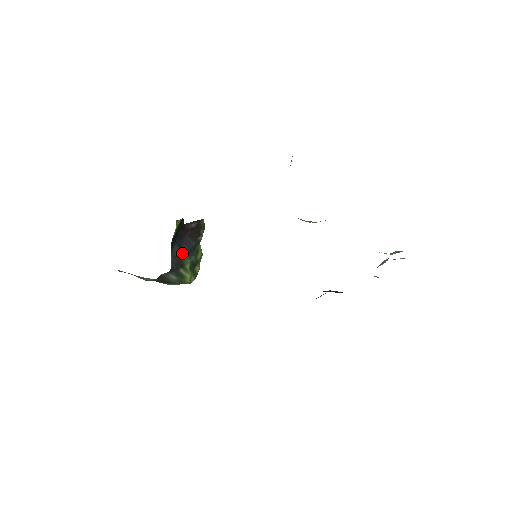
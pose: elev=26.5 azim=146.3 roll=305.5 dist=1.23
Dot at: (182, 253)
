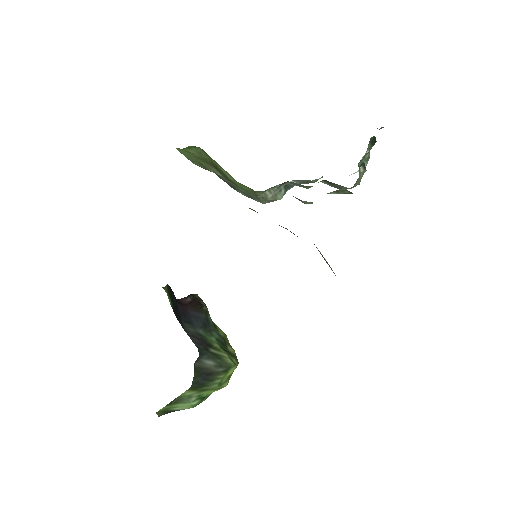
Dot at: (198, 330)
